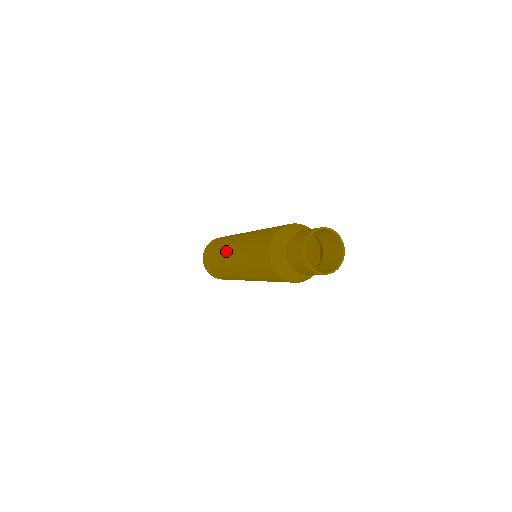
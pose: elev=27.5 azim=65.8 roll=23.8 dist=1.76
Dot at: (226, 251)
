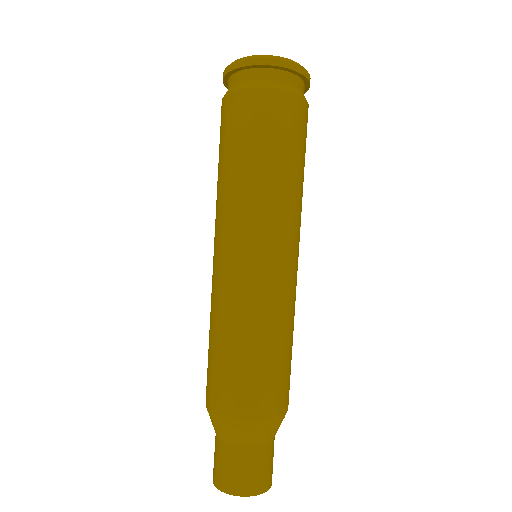
Dot at: occluded
